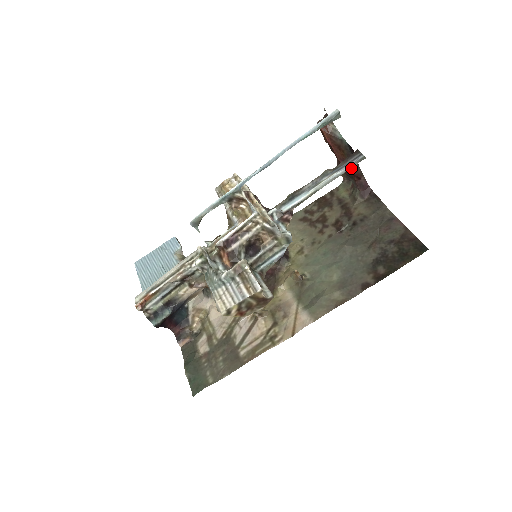
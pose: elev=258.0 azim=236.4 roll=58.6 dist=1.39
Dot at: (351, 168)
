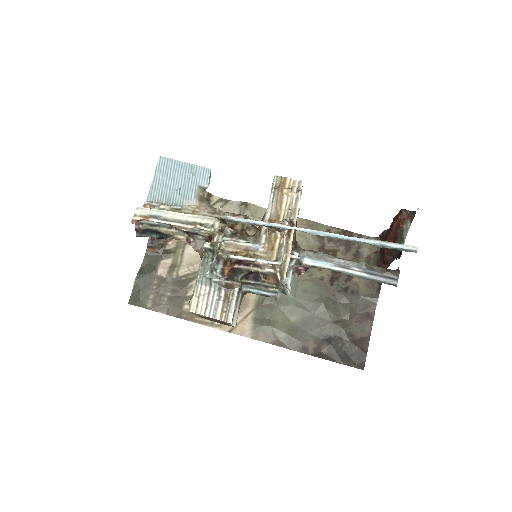
Dot at: (387, 255)
